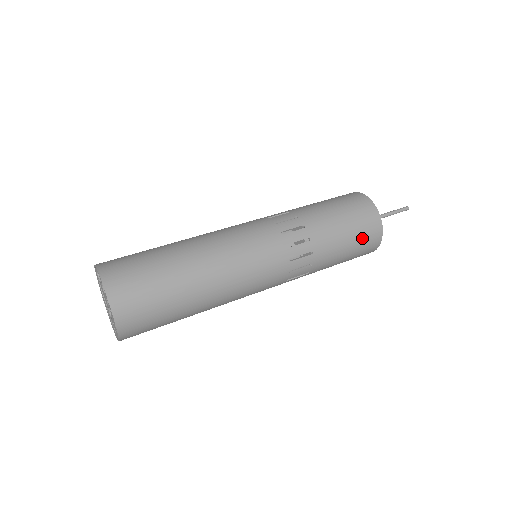
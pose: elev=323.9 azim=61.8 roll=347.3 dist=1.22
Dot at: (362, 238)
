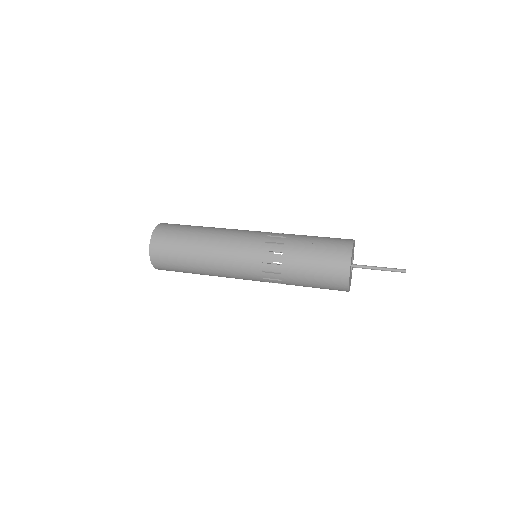
Dot at: (328, 270)
